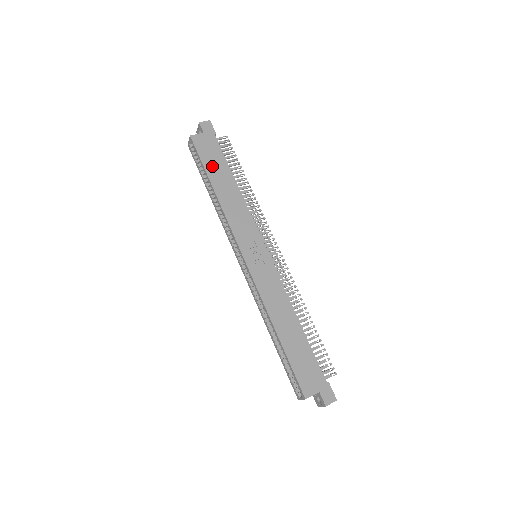
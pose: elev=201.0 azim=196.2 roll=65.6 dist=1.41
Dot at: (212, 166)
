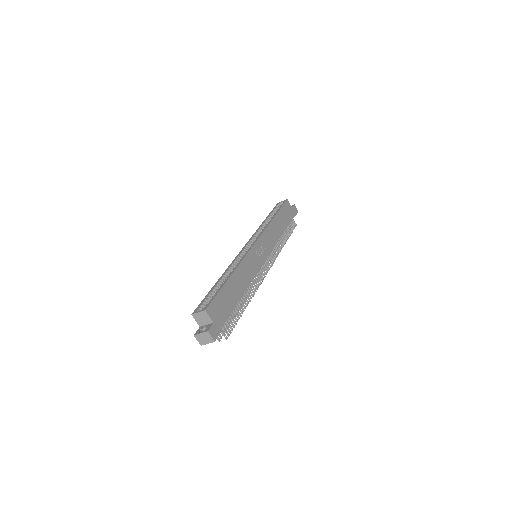
Dot at: (283, 215)
